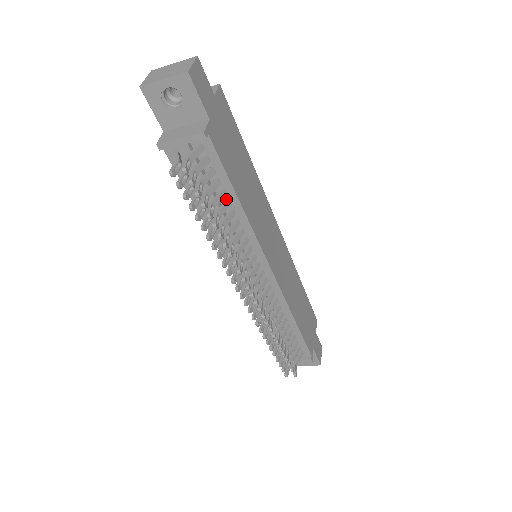
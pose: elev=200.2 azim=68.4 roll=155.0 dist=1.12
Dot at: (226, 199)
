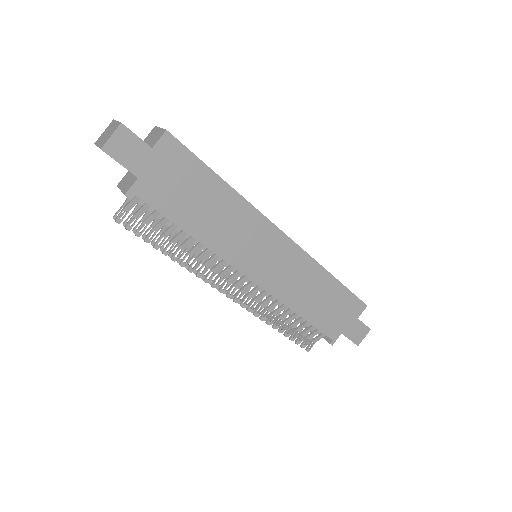
Dot at: occluded
